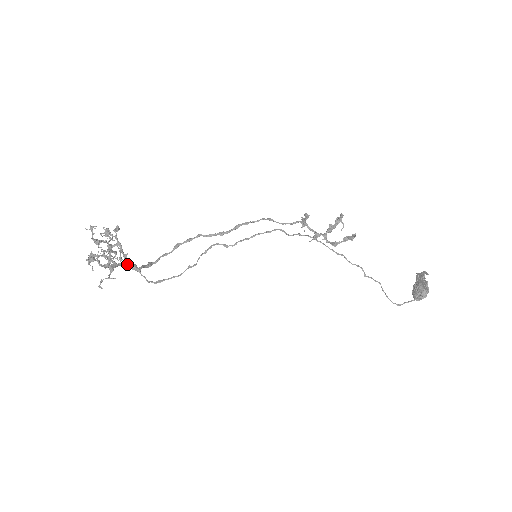
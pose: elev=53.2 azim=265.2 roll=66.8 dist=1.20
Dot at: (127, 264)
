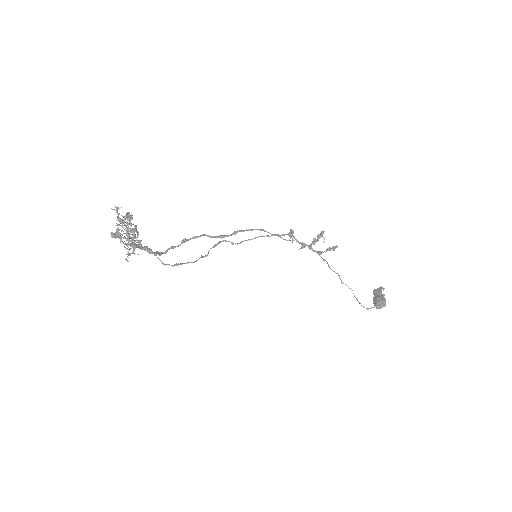
Dot at: (144, 247)
